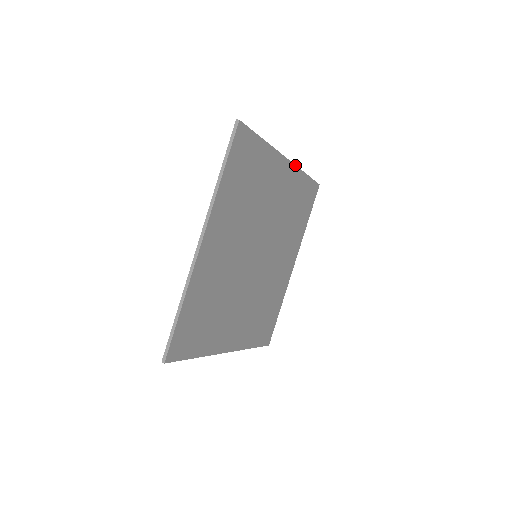
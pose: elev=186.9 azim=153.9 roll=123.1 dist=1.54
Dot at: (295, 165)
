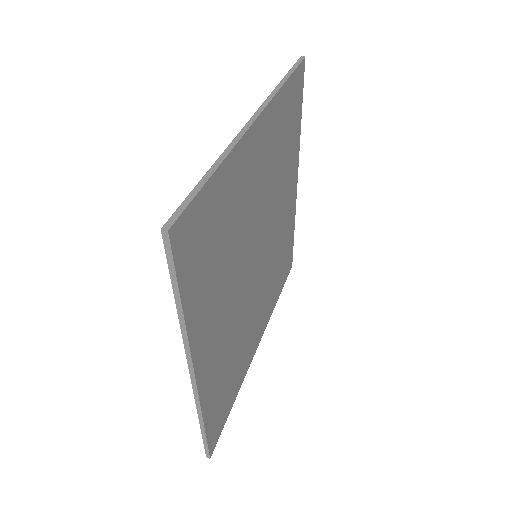
Dot at: (268, 102)
